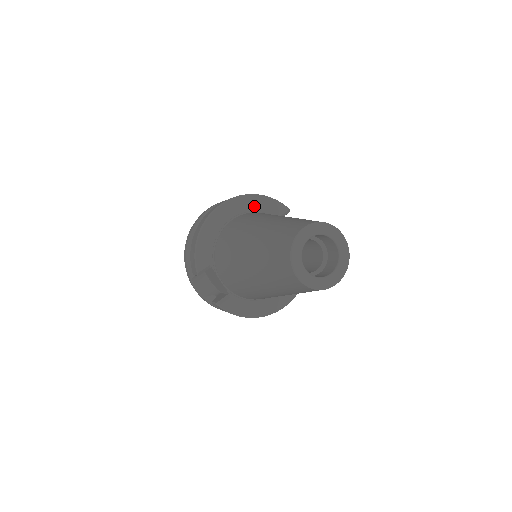
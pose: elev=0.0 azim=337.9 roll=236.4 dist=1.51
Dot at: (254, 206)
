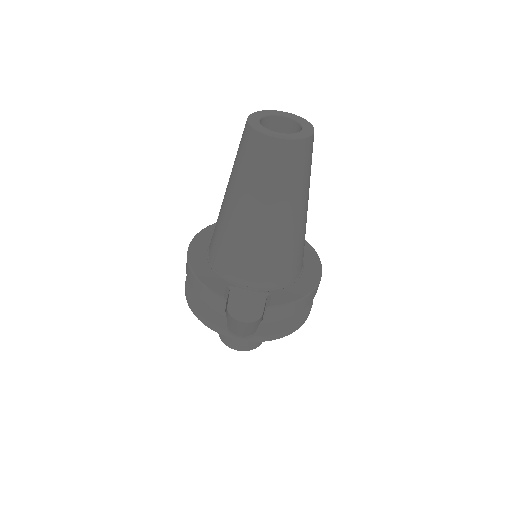
Dot at: occluded
